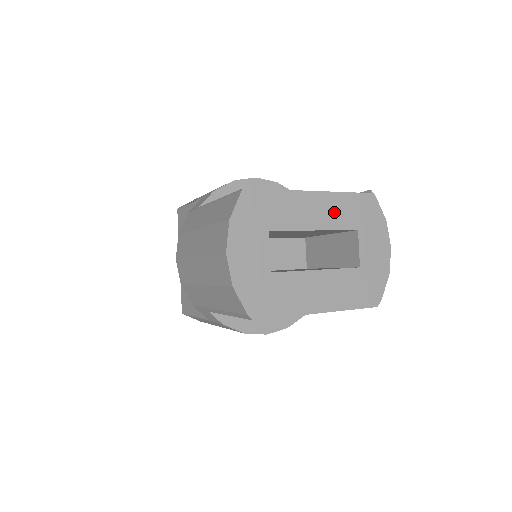
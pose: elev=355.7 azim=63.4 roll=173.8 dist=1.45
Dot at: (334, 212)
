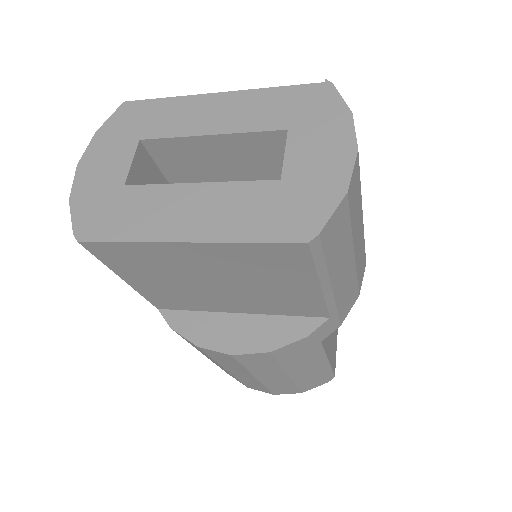
Dot at: (248, 112)
